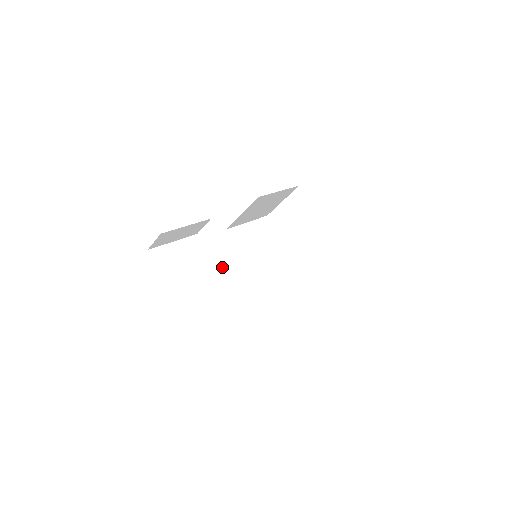
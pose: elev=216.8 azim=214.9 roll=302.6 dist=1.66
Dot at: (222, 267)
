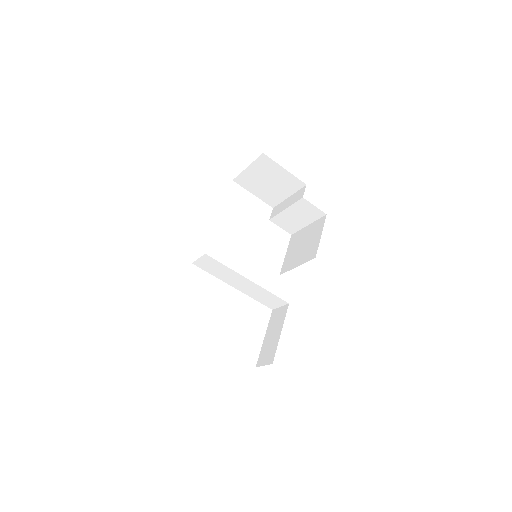
Dot at: (231, 283)
